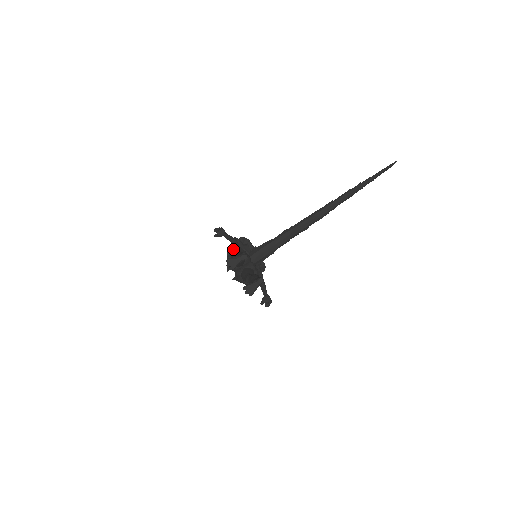
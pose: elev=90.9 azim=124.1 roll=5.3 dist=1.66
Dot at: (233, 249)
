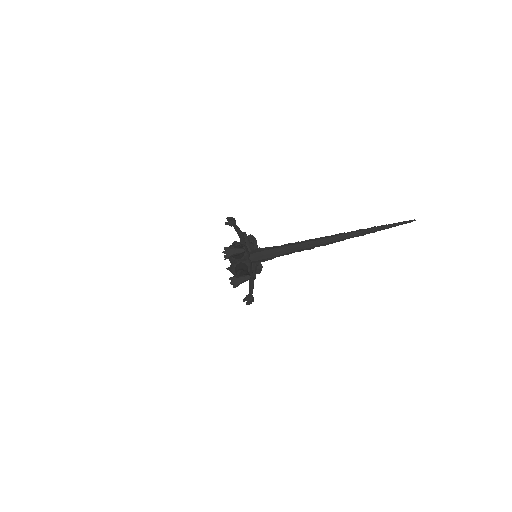
Dot at: occluded
